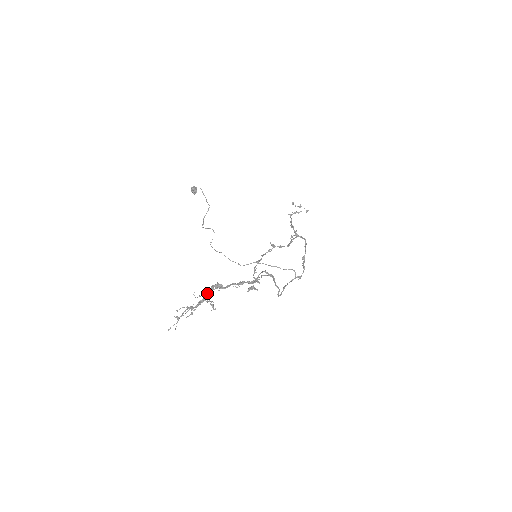
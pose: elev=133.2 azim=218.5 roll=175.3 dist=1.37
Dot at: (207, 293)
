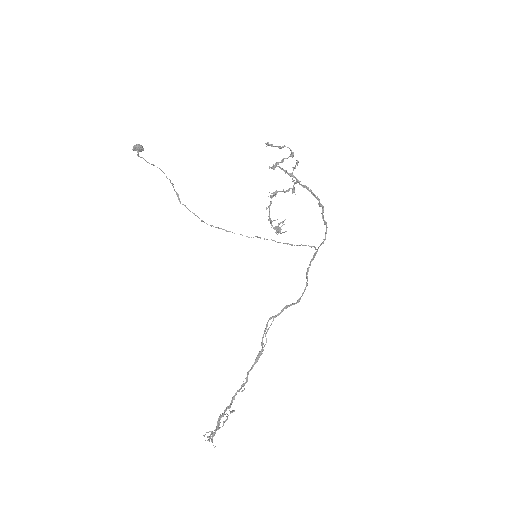
Dot at: (217, 426)
